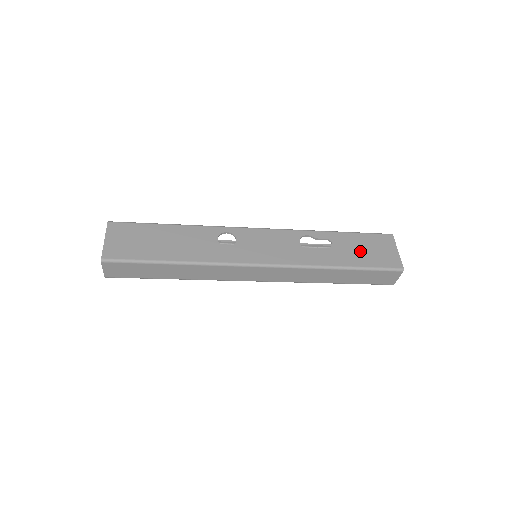
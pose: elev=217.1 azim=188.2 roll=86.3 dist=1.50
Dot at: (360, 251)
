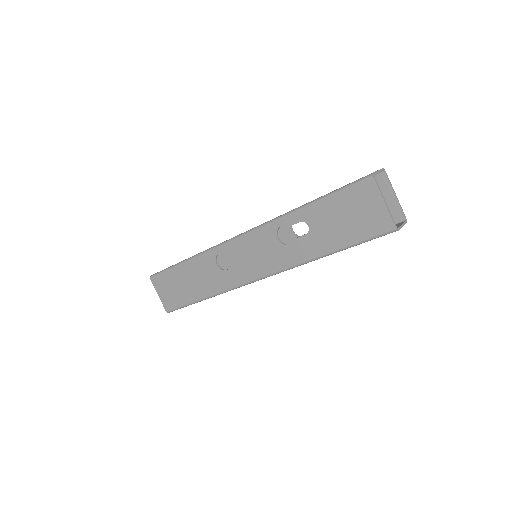
Dot at: (339, 224)
